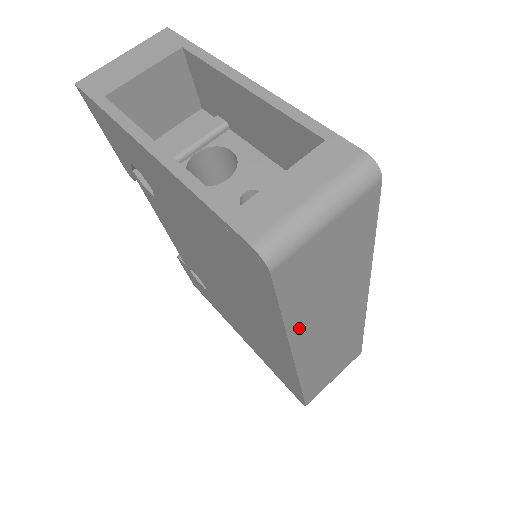
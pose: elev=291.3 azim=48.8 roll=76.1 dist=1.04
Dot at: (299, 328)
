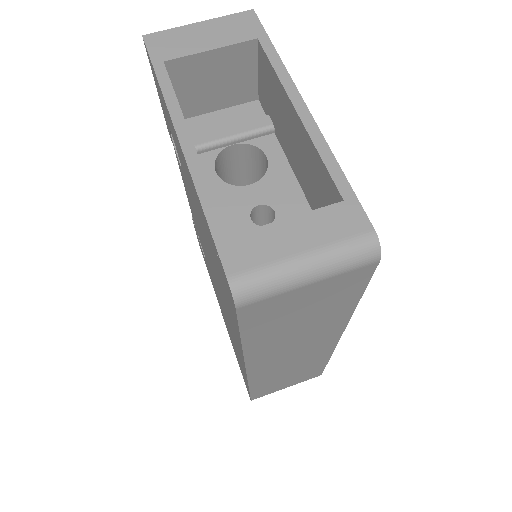
Dot at: (258, 349)
